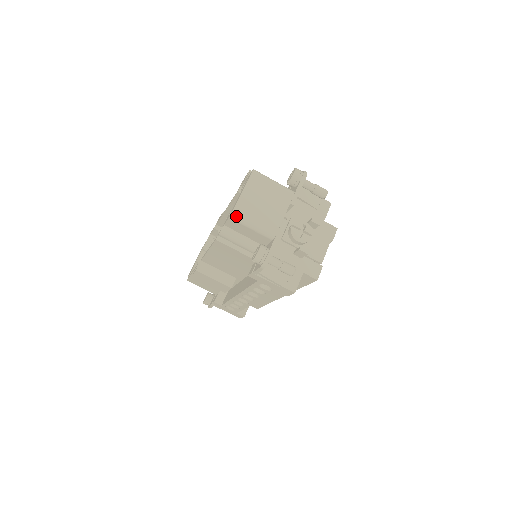
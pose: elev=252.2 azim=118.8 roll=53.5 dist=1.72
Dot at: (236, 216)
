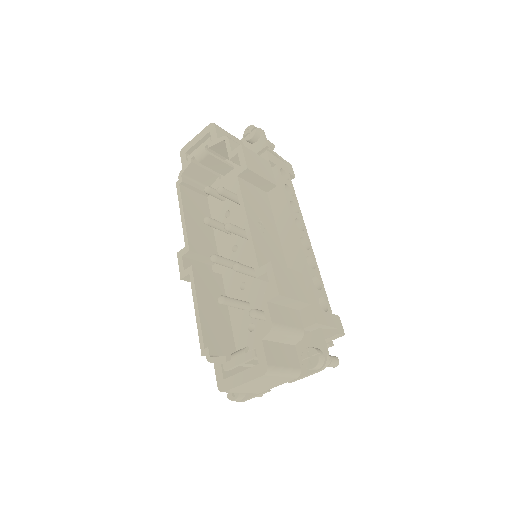
Dot at: occluded
